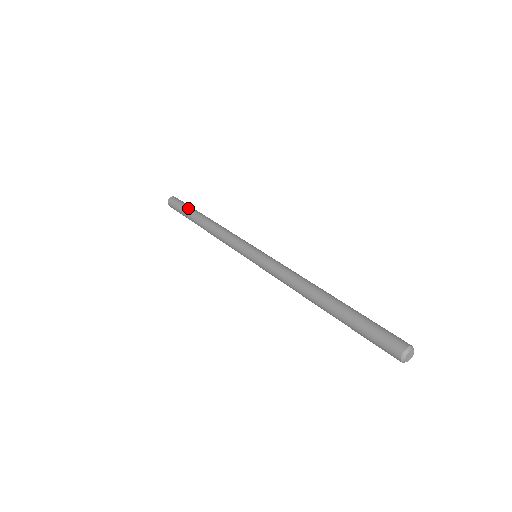
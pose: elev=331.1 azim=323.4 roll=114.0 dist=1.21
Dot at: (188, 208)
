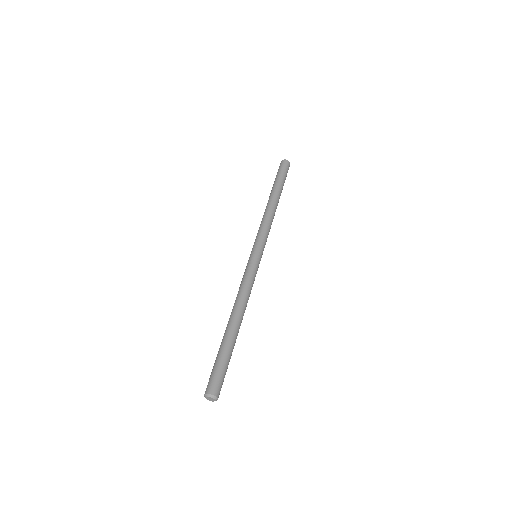
Dot at: (277, 180)
